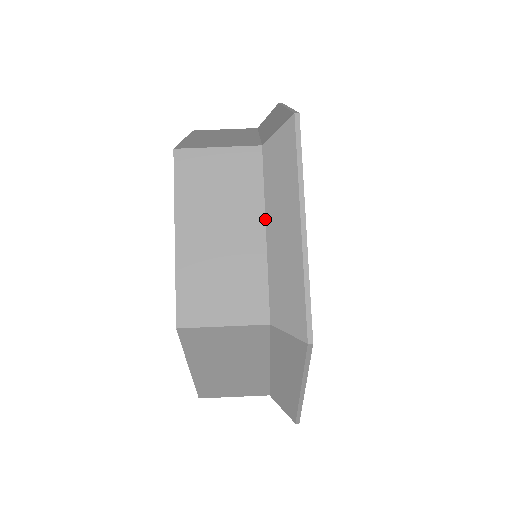
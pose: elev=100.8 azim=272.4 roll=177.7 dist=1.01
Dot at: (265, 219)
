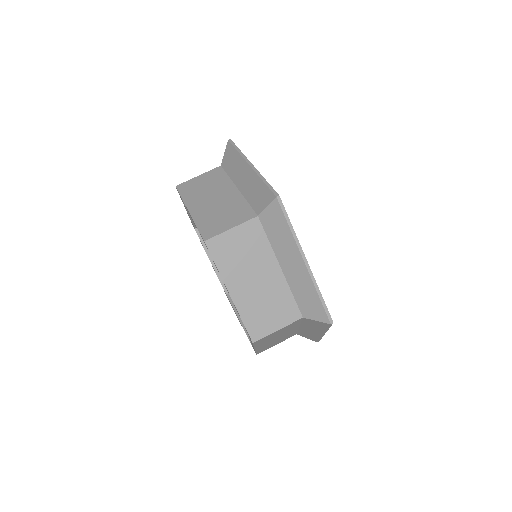
Dot at: (277, 261)
